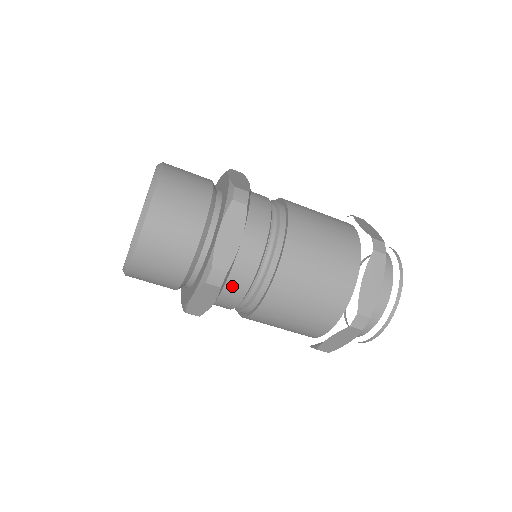
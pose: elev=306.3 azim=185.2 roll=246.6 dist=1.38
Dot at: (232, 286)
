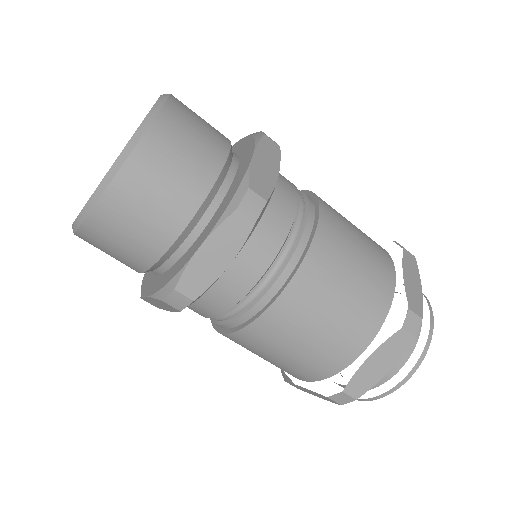
Dot at: (201, 304)
